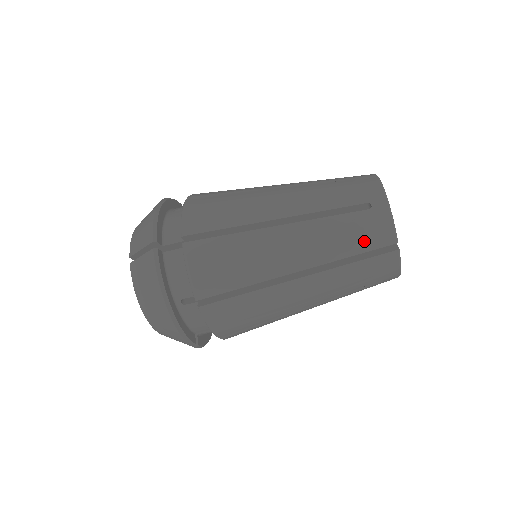
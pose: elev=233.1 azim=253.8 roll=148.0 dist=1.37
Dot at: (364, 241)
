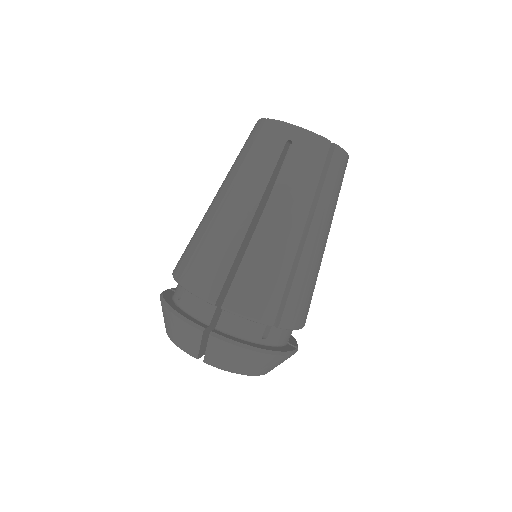
Dot at: (314, 166)
